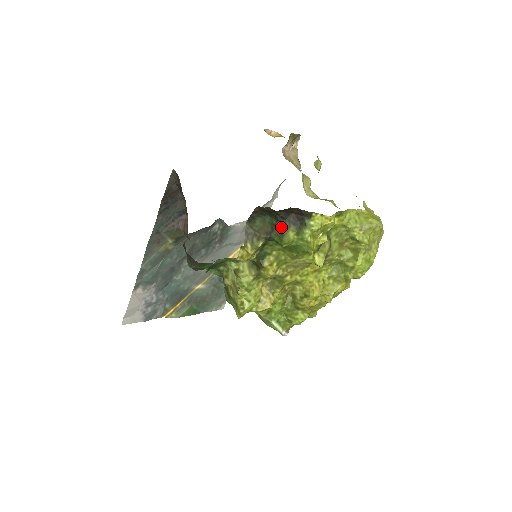
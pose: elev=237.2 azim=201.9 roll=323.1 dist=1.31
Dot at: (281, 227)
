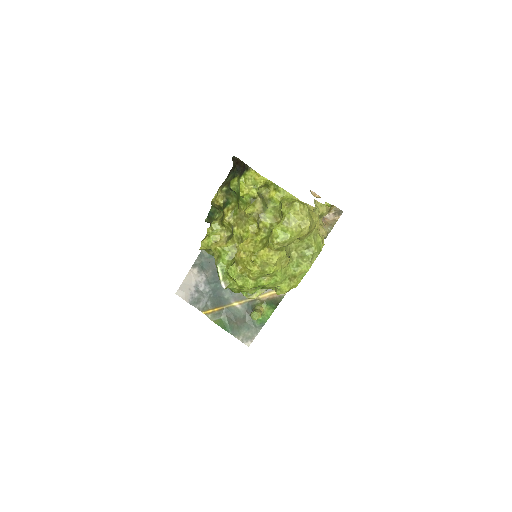
Dot at: (235, 177)
